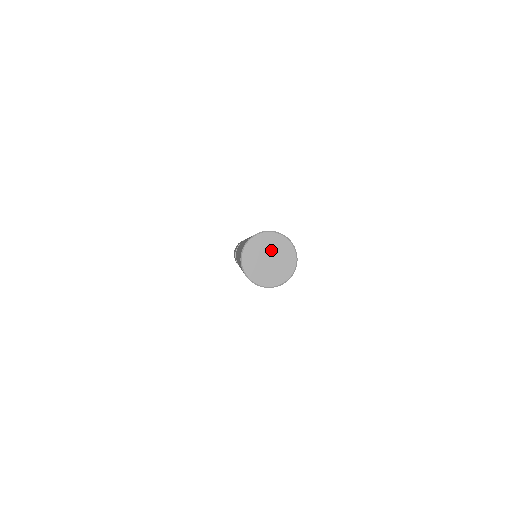
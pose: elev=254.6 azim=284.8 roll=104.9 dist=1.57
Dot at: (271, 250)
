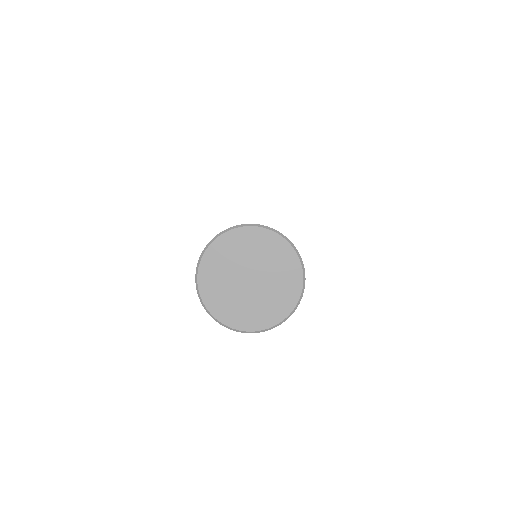
Dot at: (248, 261)
